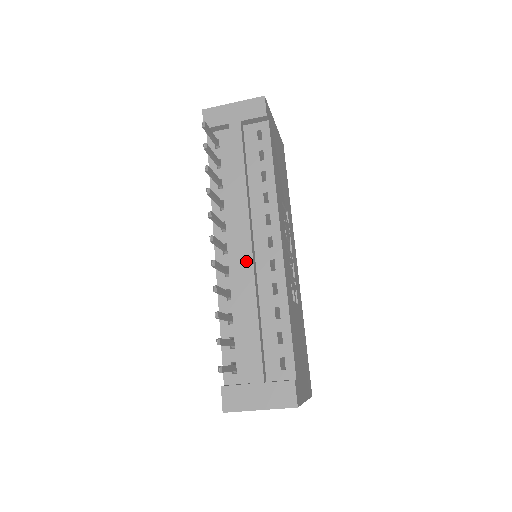
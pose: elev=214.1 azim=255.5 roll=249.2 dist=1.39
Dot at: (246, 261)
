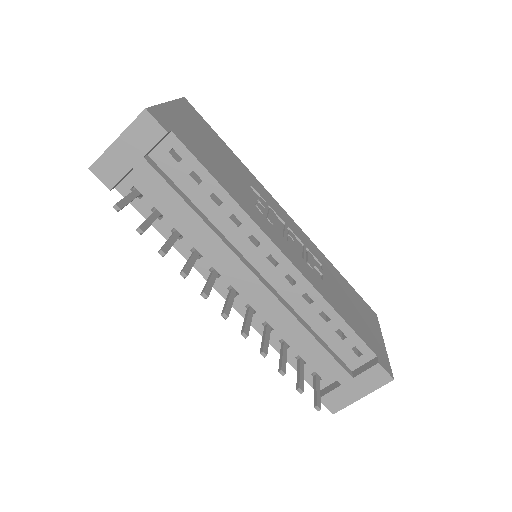
Dot at: (265, 296)
